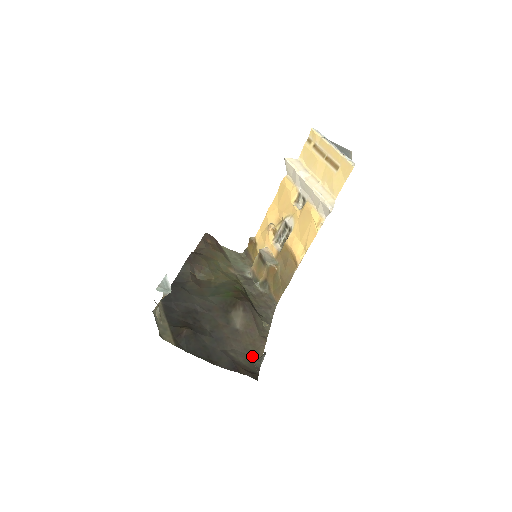
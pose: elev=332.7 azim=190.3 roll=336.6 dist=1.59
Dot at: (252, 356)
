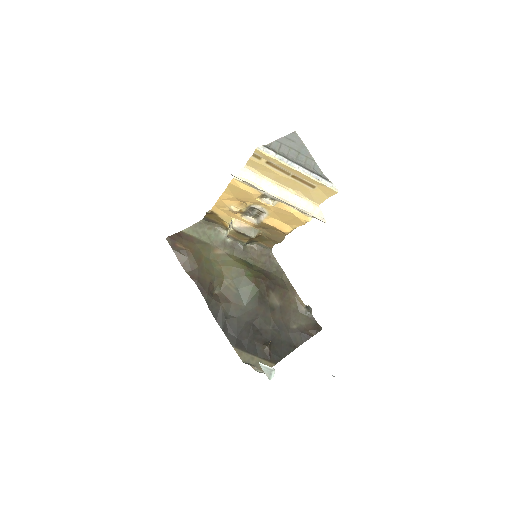
Dot at: (300, 311)
